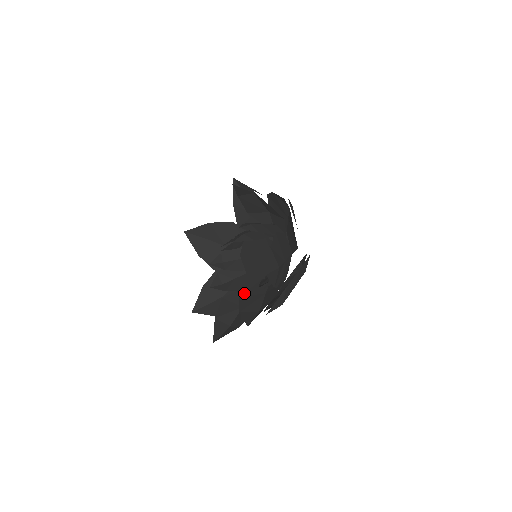
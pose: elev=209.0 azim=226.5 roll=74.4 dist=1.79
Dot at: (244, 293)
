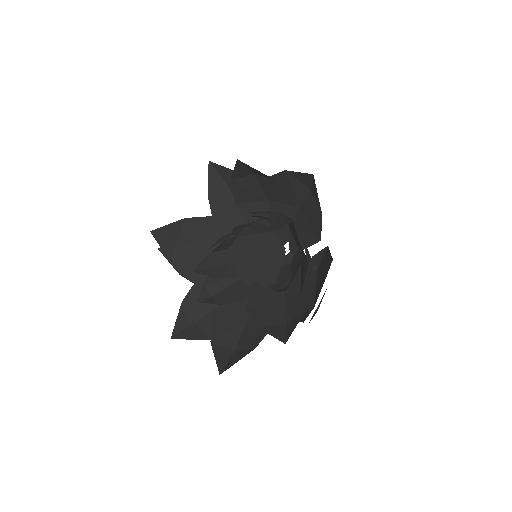
Dot at: (251, 304)
